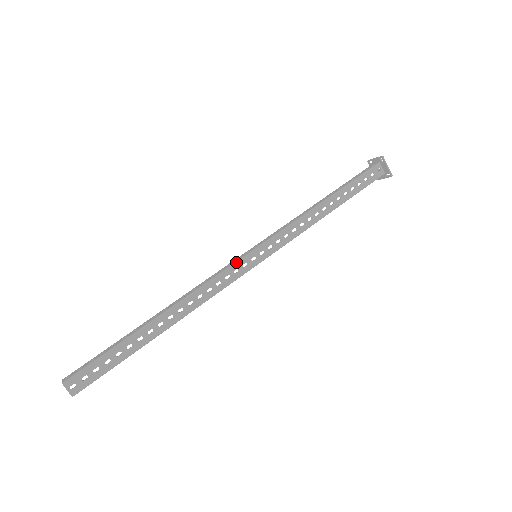
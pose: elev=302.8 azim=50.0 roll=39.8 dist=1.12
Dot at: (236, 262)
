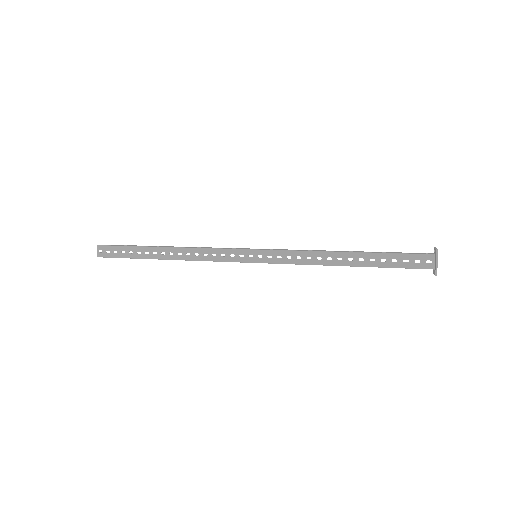
Dot at: (236, 249)
